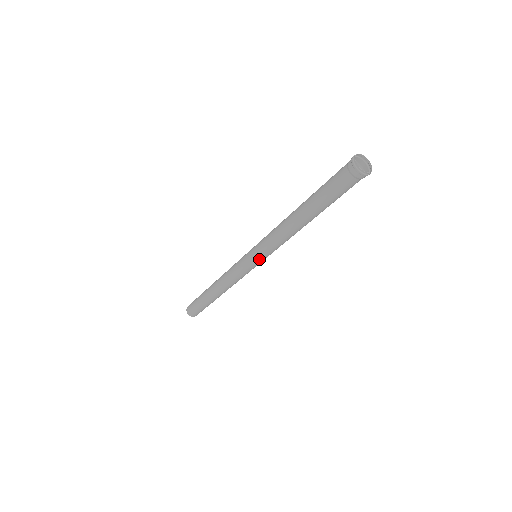
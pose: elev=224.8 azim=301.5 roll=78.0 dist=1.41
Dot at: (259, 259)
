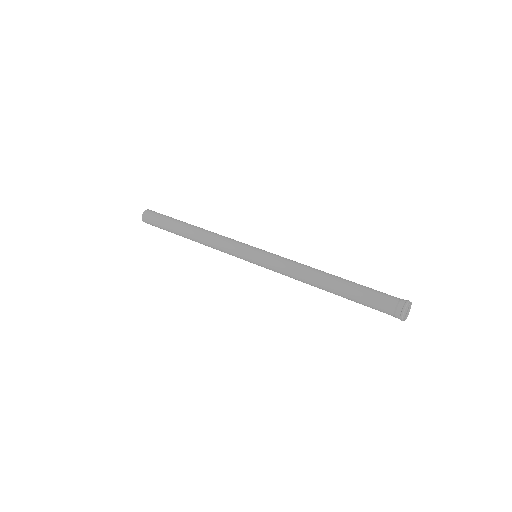
Dot at: (261, 266)
